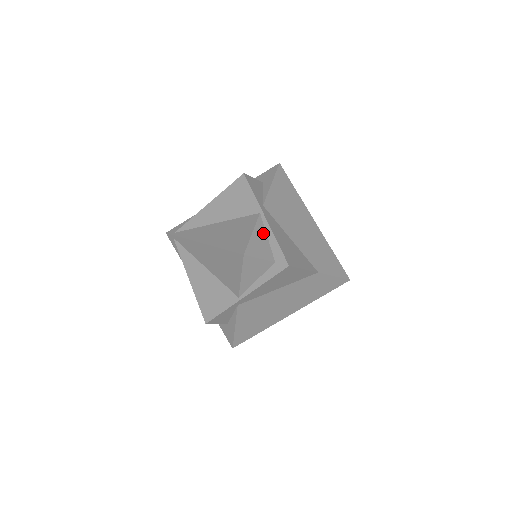
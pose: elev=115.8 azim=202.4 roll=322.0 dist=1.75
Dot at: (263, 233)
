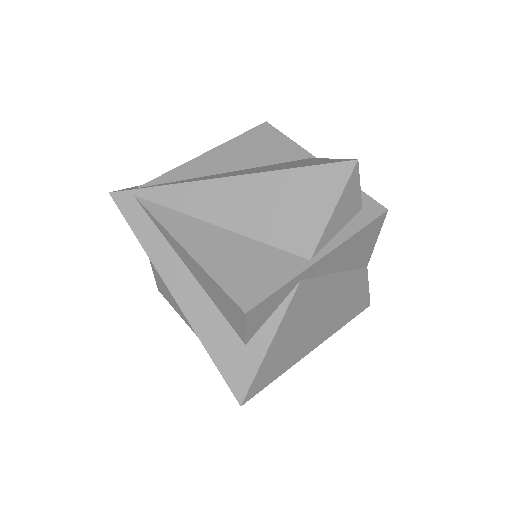
Dot at: occluded
